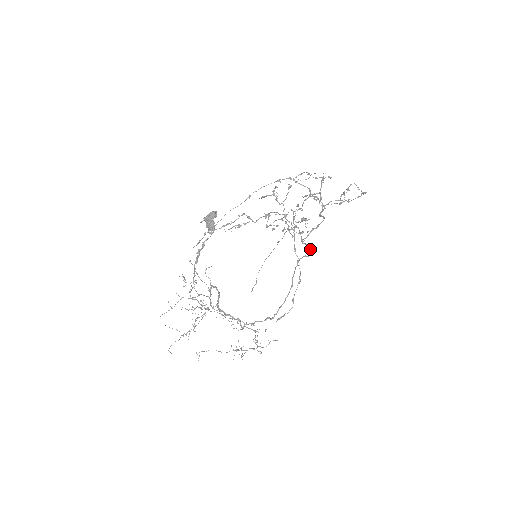
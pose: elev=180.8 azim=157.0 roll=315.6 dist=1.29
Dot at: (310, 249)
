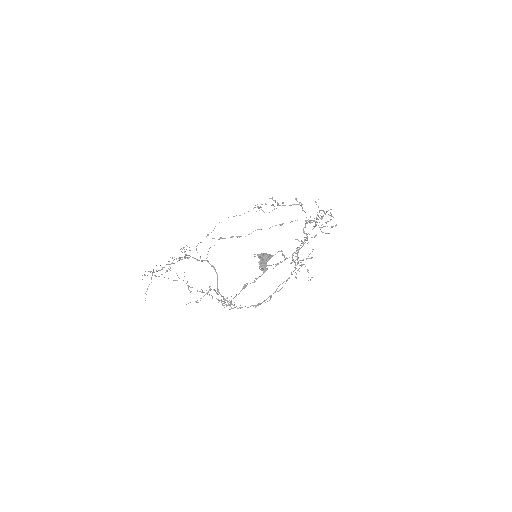
Dot at: occluded
